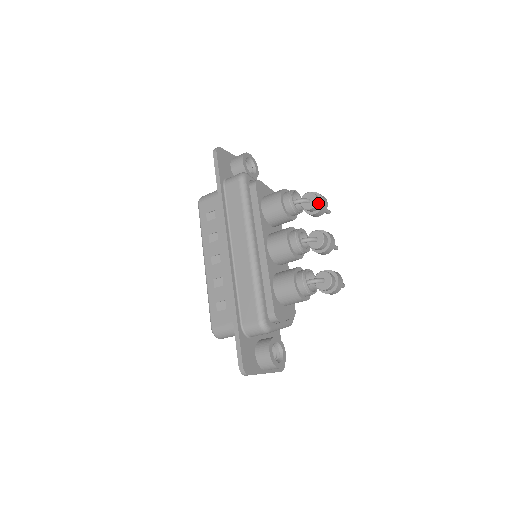
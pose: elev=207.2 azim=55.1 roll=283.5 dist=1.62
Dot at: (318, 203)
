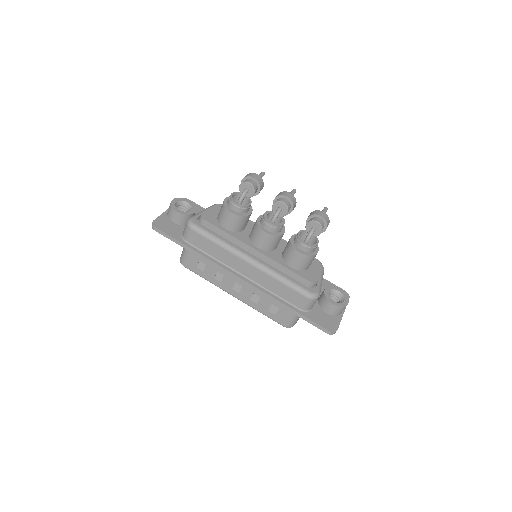
Dot at: (254, 184)
